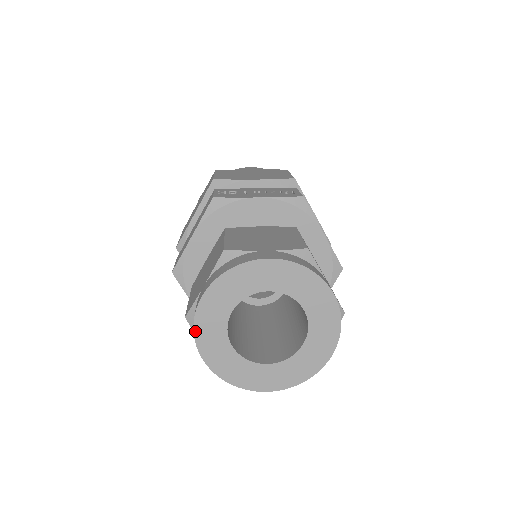
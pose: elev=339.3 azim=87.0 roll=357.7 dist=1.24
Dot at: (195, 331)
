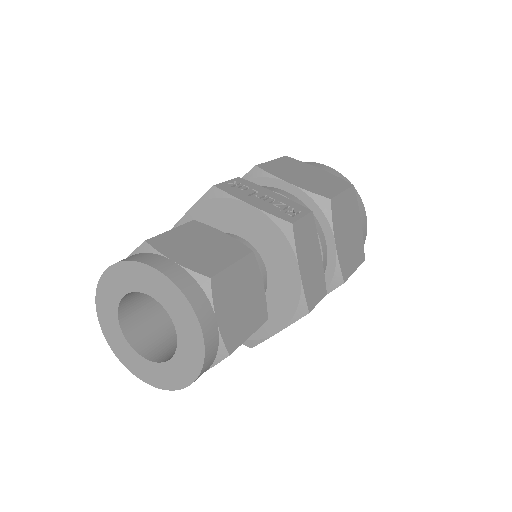
Dot at: (97, 295)
